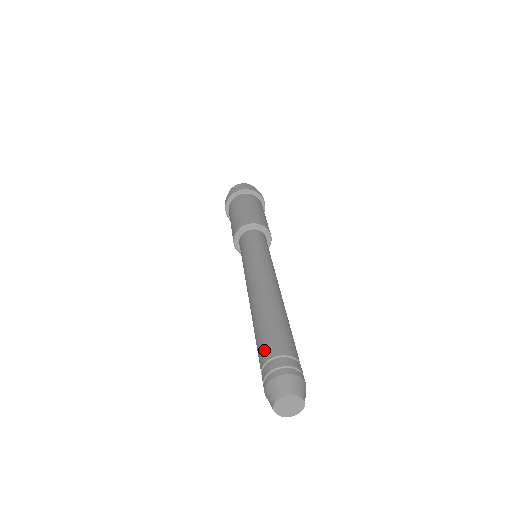
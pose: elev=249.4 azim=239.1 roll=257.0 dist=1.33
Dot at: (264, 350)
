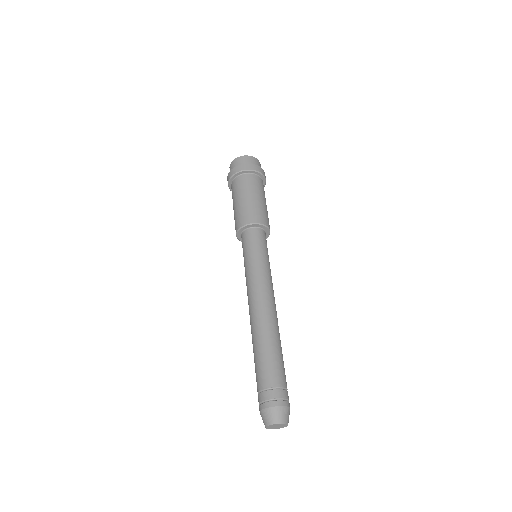
Dot at: (260, 378)
